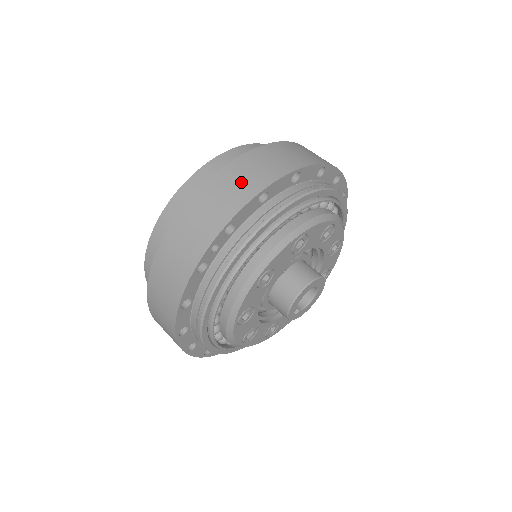
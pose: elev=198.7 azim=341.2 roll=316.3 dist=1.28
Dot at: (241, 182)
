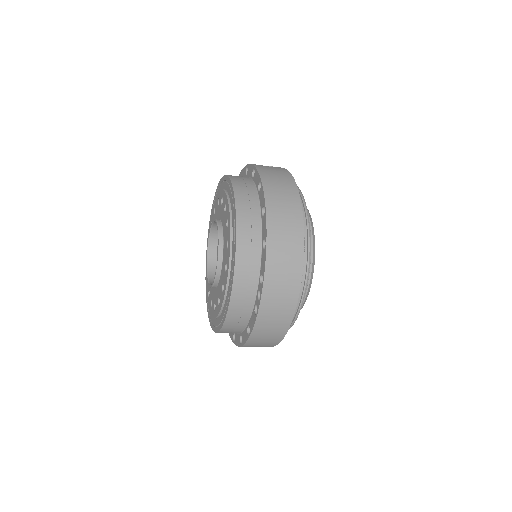
Dot at: (287, 250)
